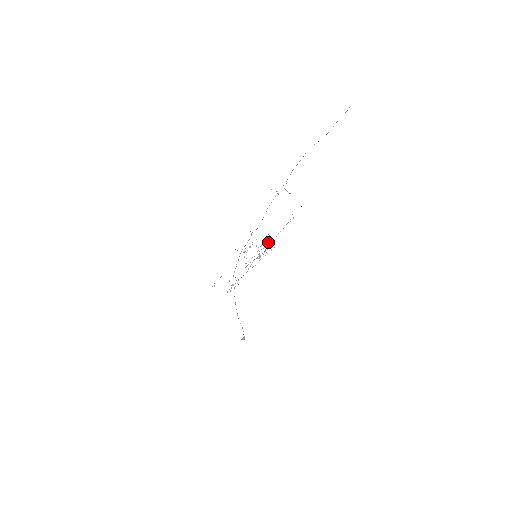
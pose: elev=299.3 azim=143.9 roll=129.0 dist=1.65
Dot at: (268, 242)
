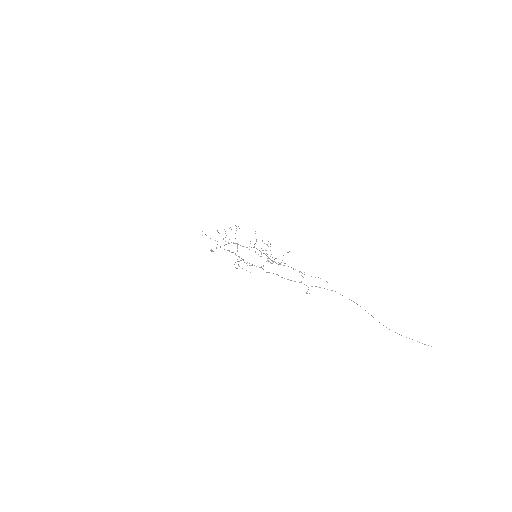
Dot at: (275, 262)
